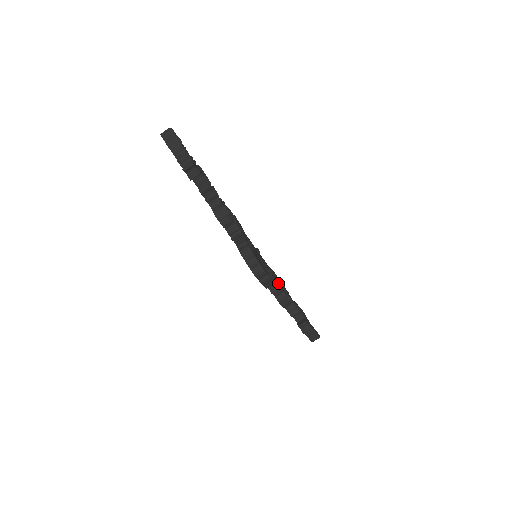
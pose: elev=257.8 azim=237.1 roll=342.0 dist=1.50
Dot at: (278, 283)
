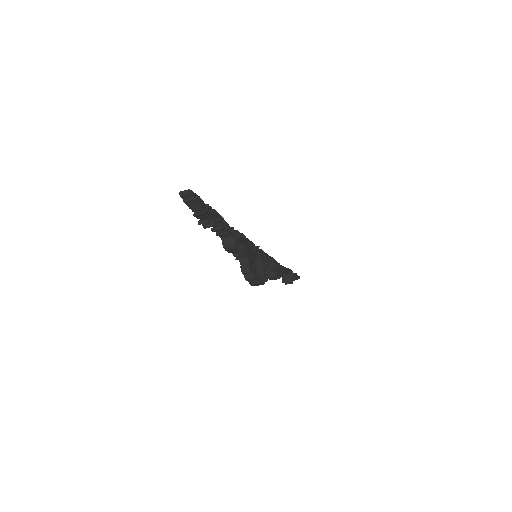
Dot at: (271, 274)
